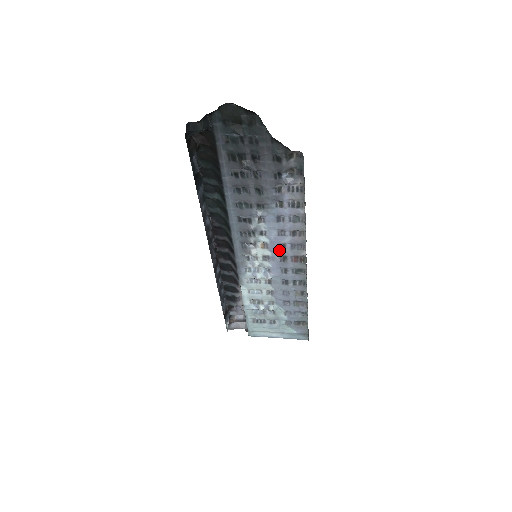
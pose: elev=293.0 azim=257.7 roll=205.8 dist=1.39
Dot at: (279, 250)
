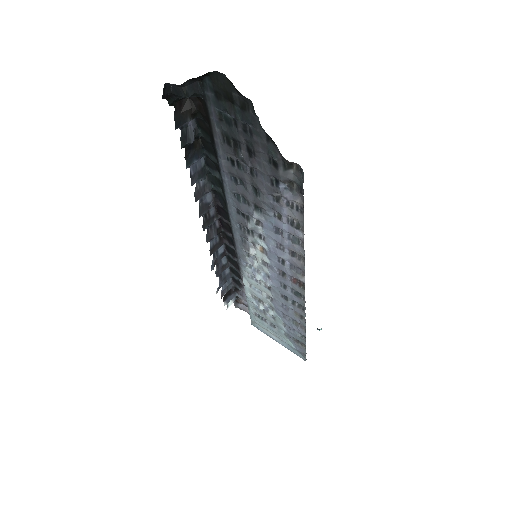
Dot at: (278, 263)
